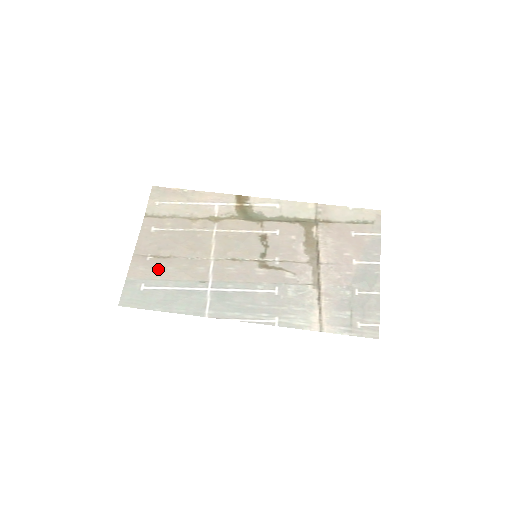
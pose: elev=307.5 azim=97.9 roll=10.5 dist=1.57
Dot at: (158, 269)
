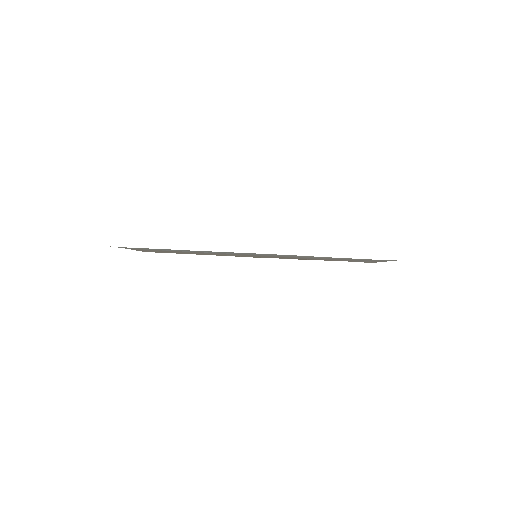
Dot at: (156, 250)
